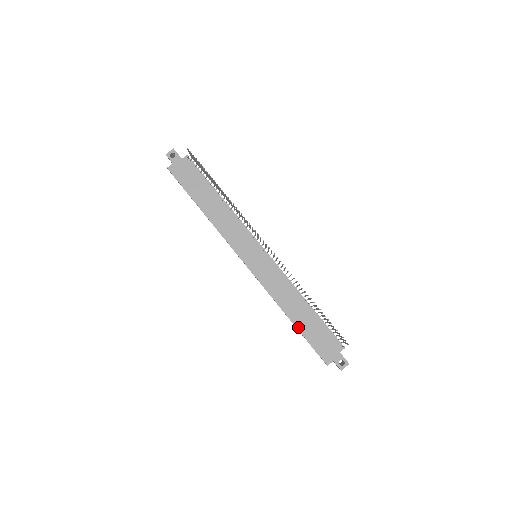
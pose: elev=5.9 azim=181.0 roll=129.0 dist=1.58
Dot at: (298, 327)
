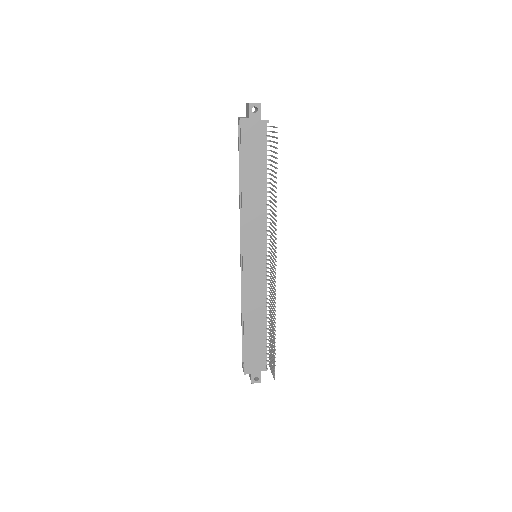
Dot at: (245, 334)
